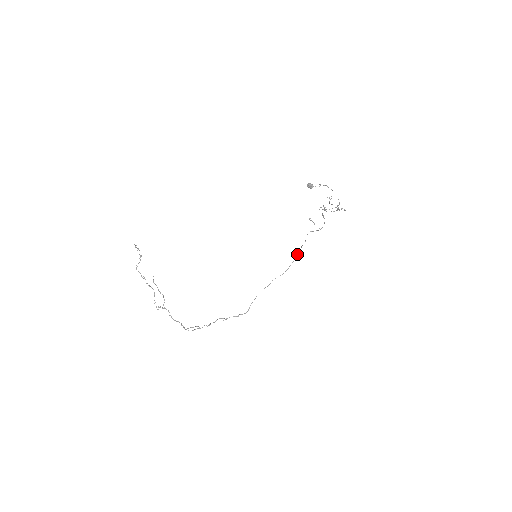
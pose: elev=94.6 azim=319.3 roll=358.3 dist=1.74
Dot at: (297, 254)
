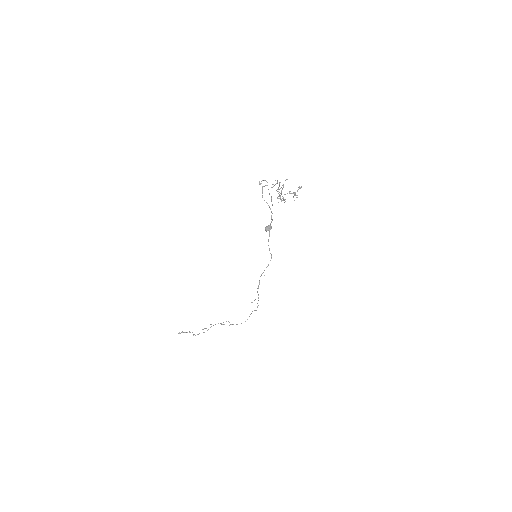
Dot at: (272, 205)
